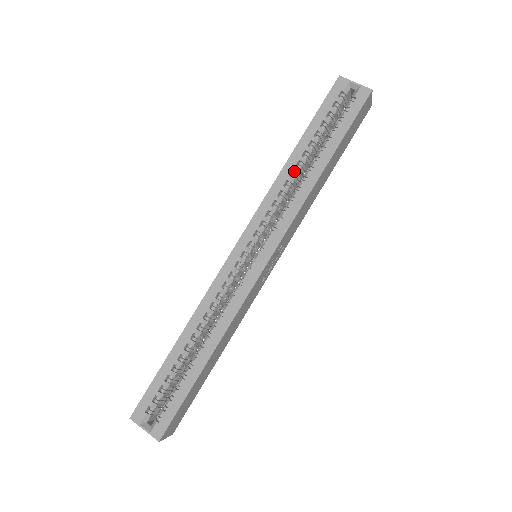
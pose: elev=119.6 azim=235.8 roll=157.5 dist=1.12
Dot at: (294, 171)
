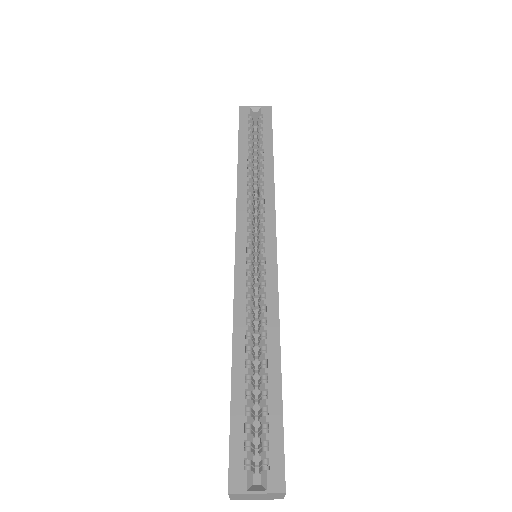
Dot at: (248, 174)
